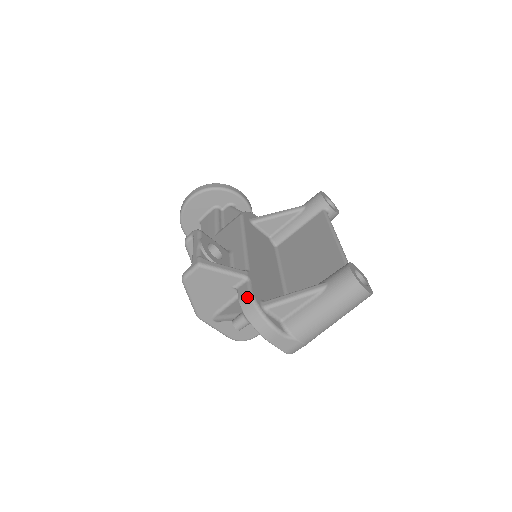
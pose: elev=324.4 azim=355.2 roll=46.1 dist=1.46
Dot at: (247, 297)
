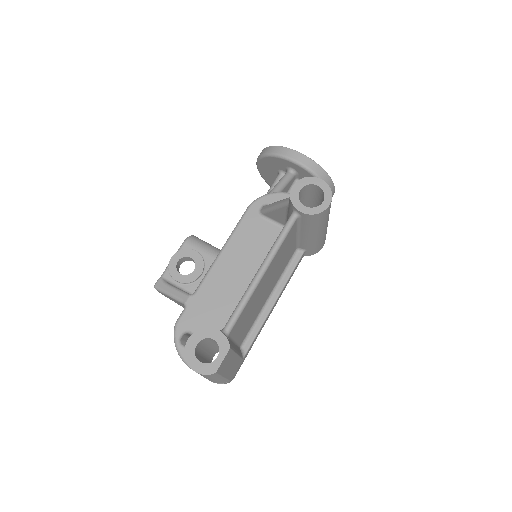
Dot at: (174, 327)
